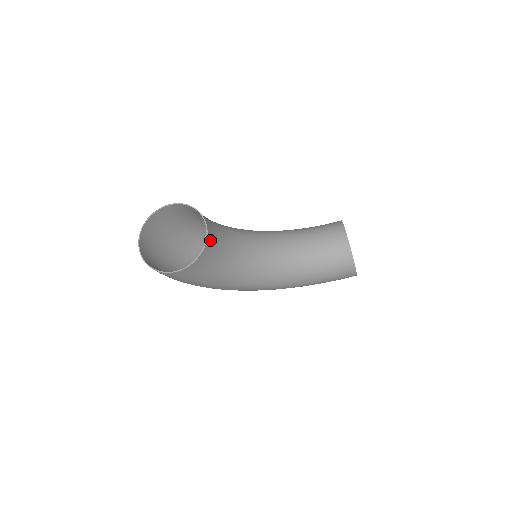
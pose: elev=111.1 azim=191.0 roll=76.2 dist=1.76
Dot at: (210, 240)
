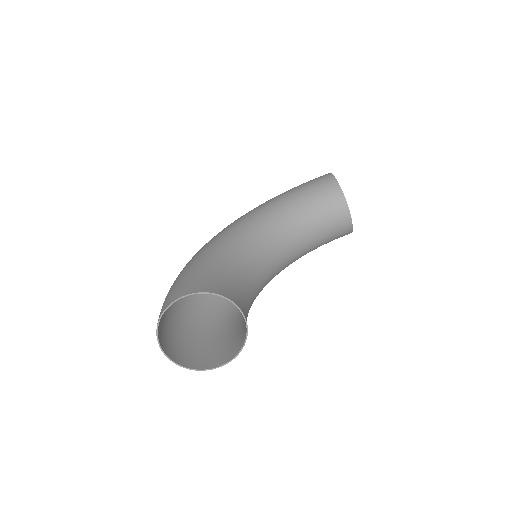
Dot at: occluded
